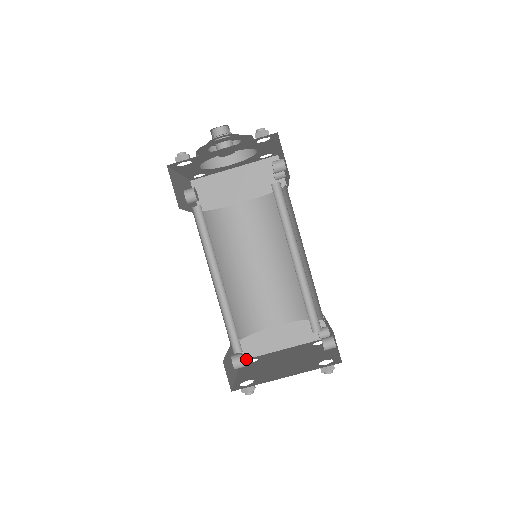
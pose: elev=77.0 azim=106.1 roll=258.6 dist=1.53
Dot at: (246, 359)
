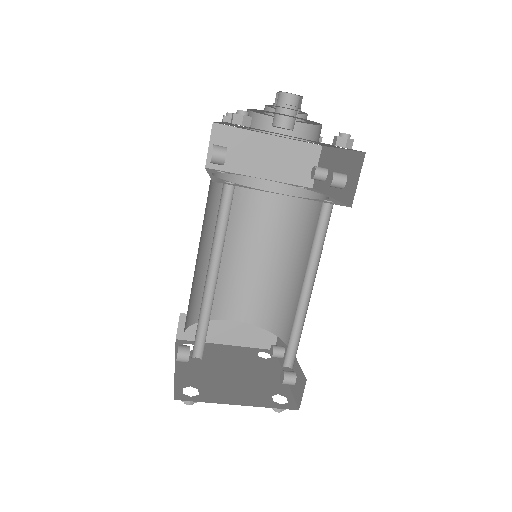
Dot at: (182, 340)
